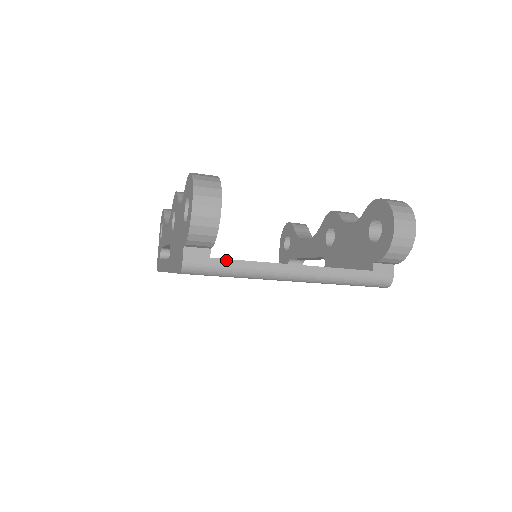
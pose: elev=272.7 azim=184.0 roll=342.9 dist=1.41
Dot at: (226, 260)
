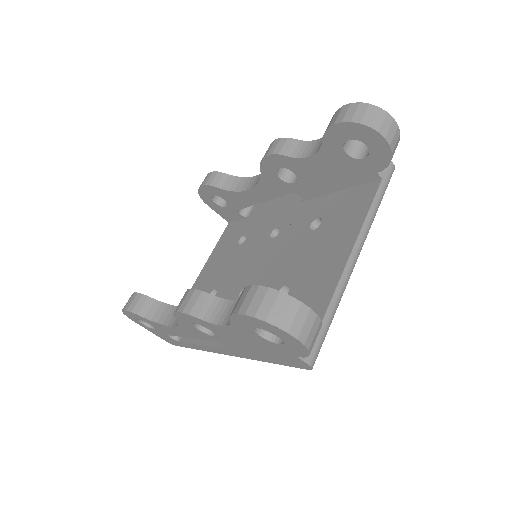
Dot at: (324, 319)
